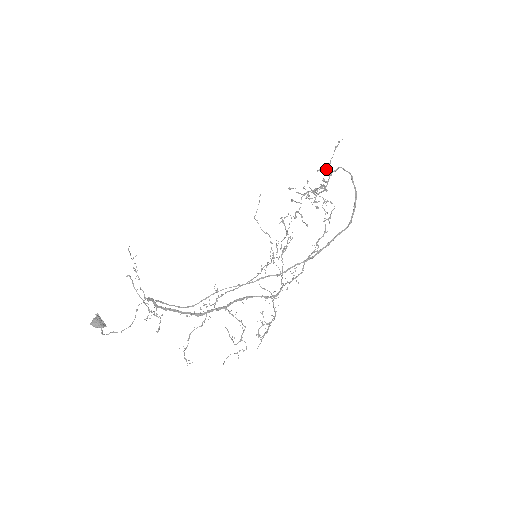
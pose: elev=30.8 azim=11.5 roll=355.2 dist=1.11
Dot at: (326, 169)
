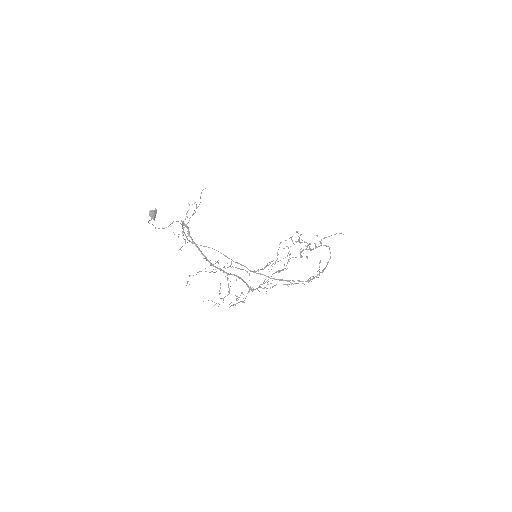
Dot at: (321, 239)
